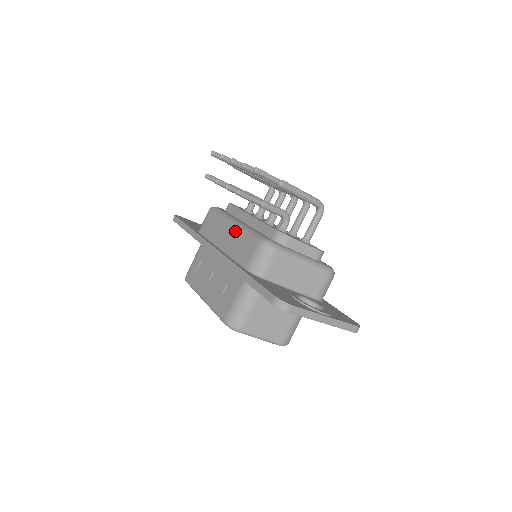
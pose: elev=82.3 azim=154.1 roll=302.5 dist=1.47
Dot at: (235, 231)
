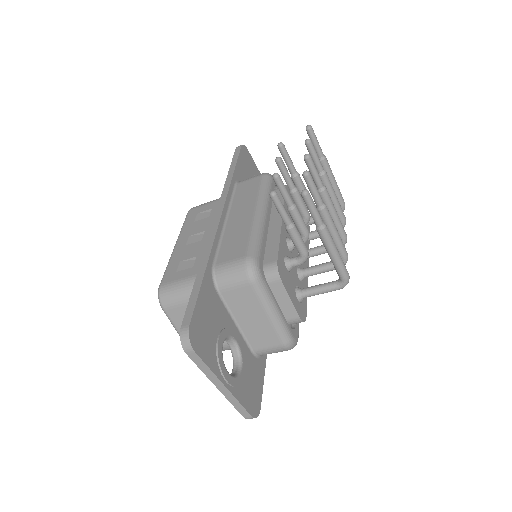
Dot at: (250, 220)
